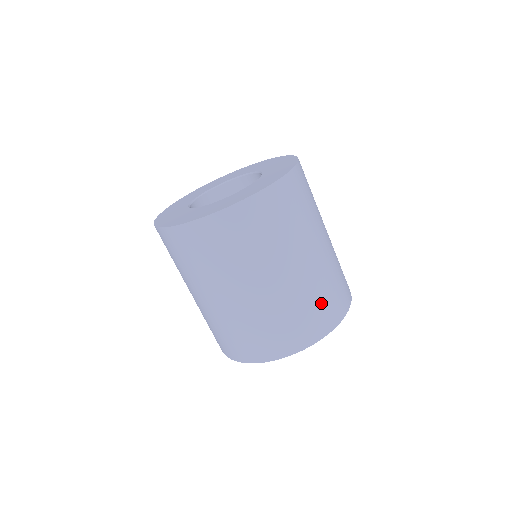
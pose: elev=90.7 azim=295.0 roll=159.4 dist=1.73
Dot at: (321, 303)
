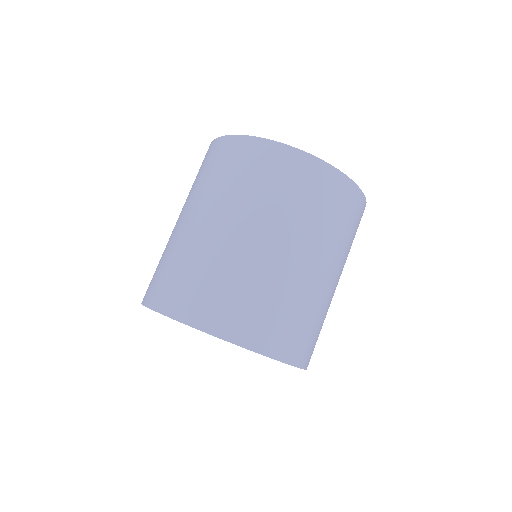
Dot at: (267, 309)
